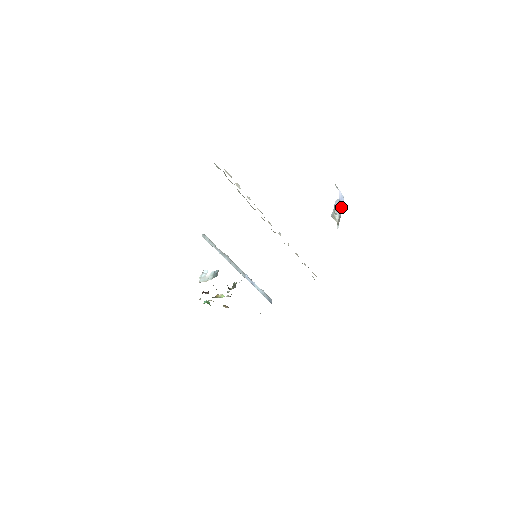
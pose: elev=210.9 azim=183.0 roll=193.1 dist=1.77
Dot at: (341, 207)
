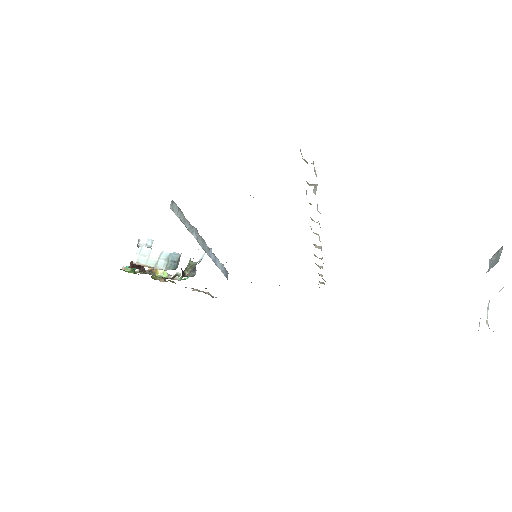
Dot at: occluded
